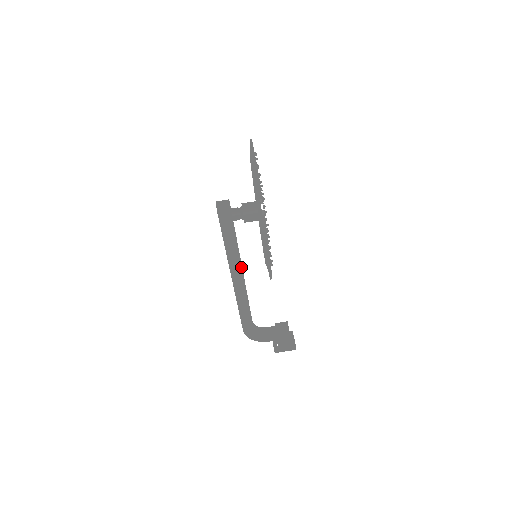
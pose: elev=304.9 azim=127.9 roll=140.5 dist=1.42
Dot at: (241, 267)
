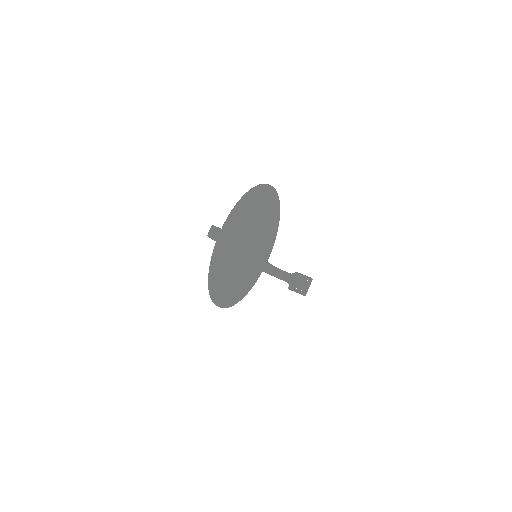
Dot at: occluded
